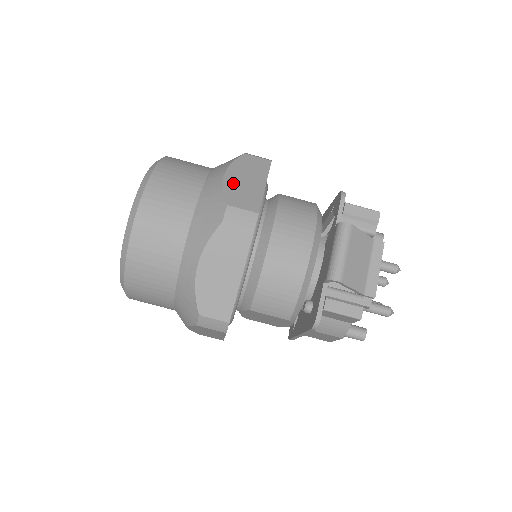
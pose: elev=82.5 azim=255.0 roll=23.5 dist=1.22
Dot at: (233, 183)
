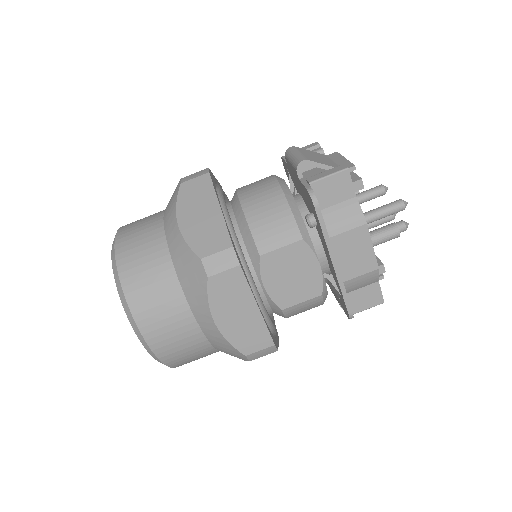
Dot at: occluded
